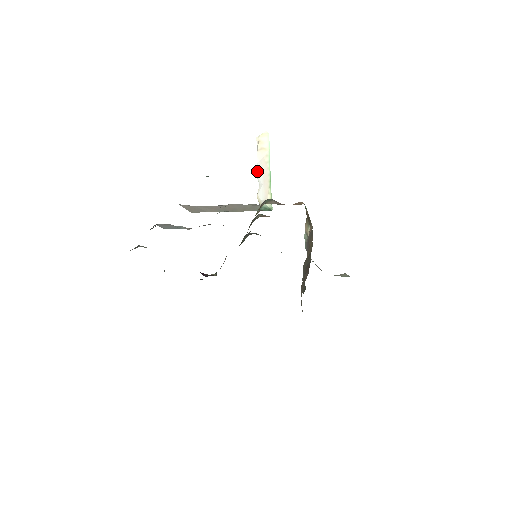
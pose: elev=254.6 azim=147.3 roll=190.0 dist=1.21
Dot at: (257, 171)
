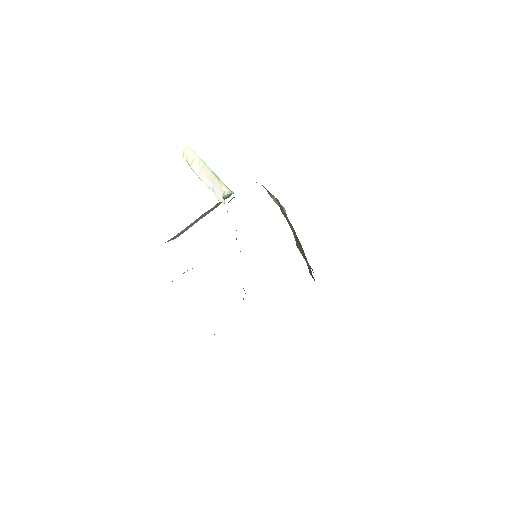
Dot at: (203, 182)
